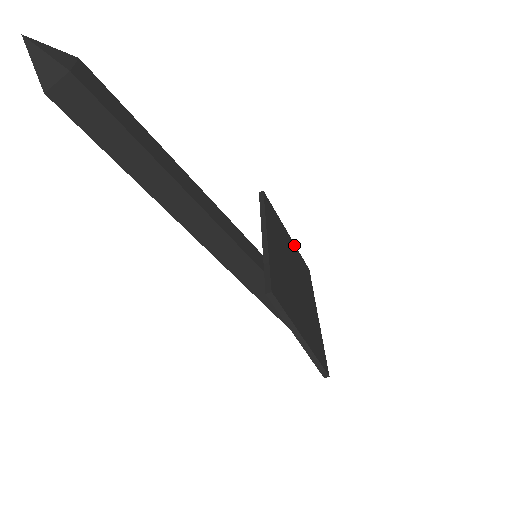
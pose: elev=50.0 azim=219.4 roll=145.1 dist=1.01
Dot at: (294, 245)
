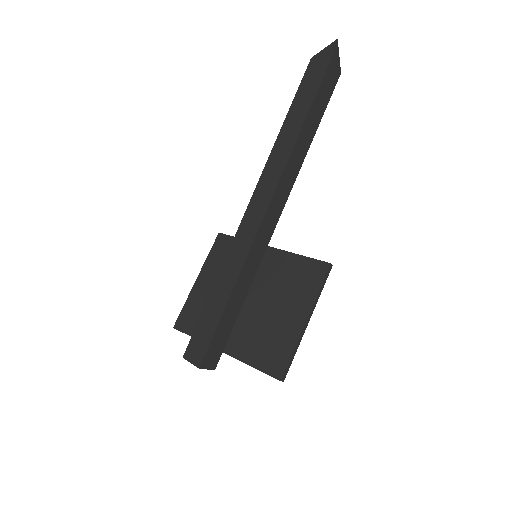
Dot at: (195, 294)
